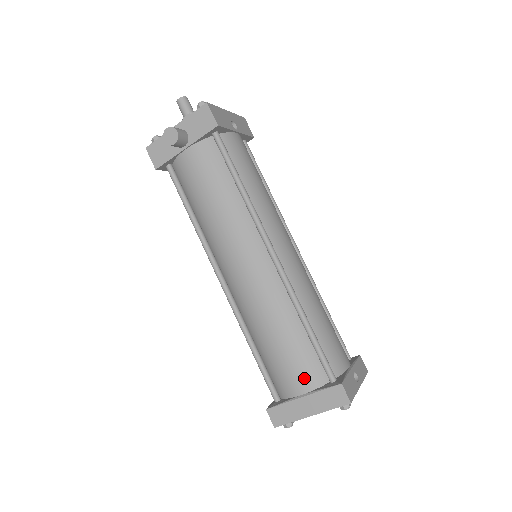
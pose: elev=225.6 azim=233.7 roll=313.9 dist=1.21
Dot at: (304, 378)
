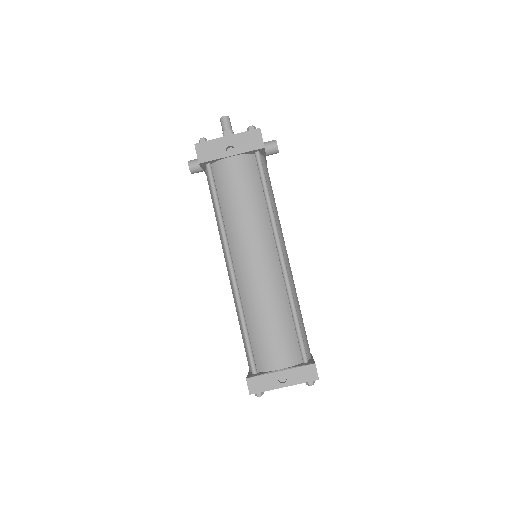
Dot at: occluded
